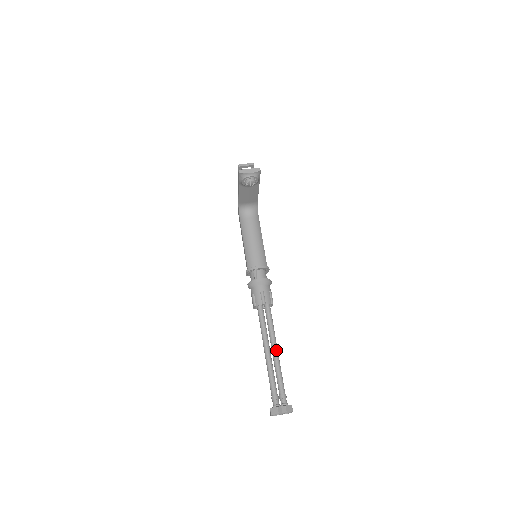
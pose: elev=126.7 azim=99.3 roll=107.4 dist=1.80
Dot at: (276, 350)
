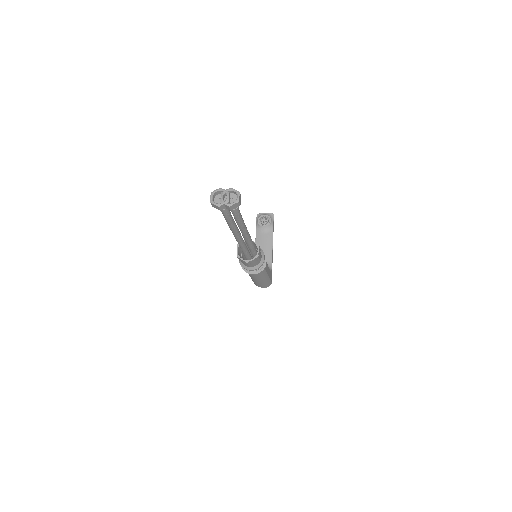
Dot at: occluded
